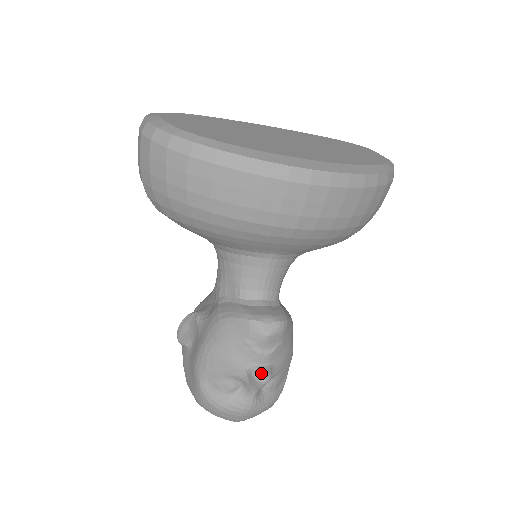
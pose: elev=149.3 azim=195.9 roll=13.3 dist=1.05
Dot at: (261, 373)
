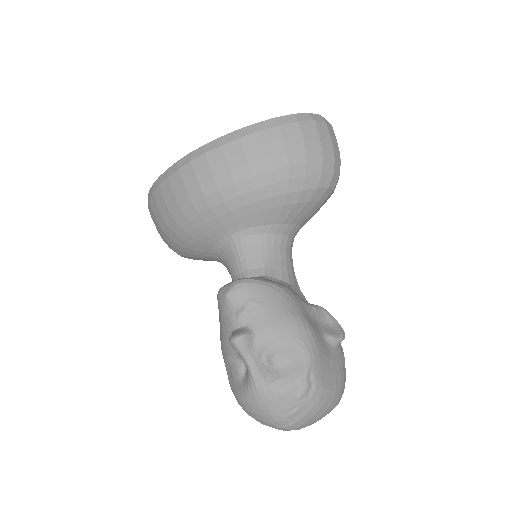
Dot at: (233, 334)
